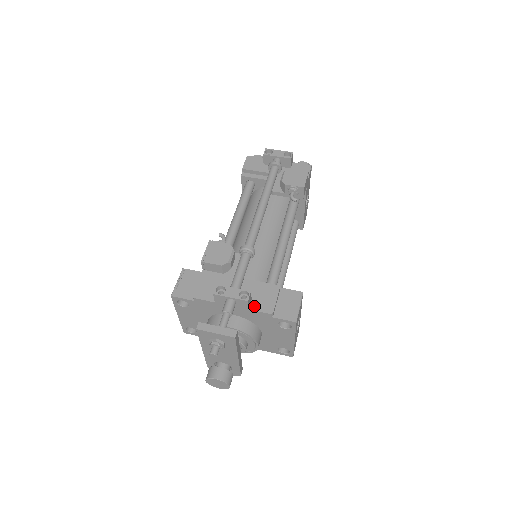
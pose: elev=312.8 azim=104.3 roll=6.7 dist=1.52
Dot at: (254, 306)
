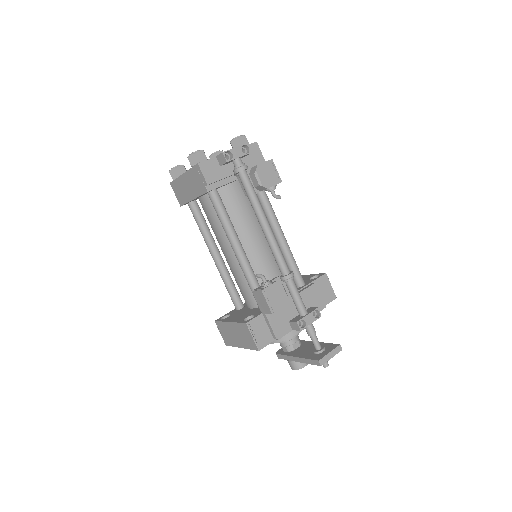
Dot at: occluded
